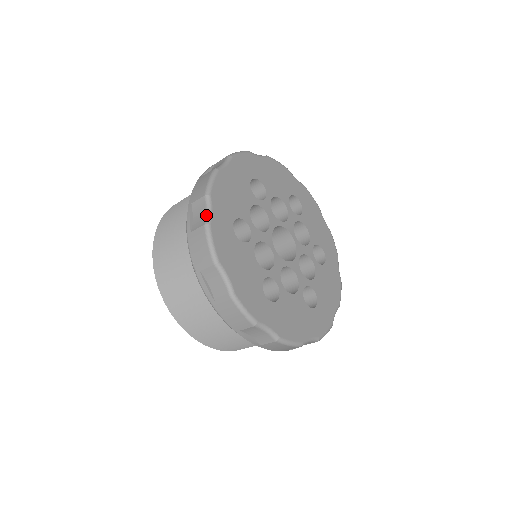
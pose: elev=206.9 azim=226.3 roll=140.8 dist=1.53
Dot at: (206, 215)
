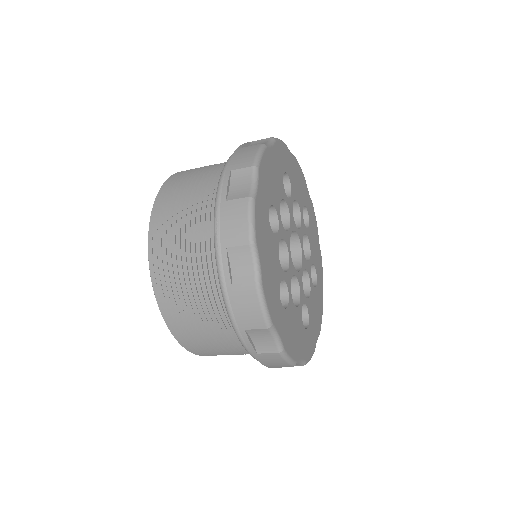
Dot at: (251, 187)
